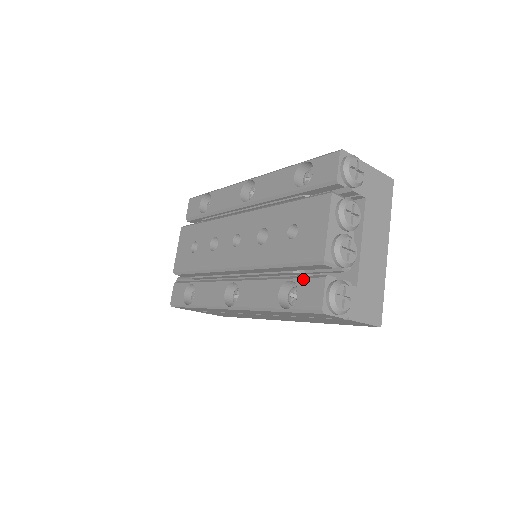
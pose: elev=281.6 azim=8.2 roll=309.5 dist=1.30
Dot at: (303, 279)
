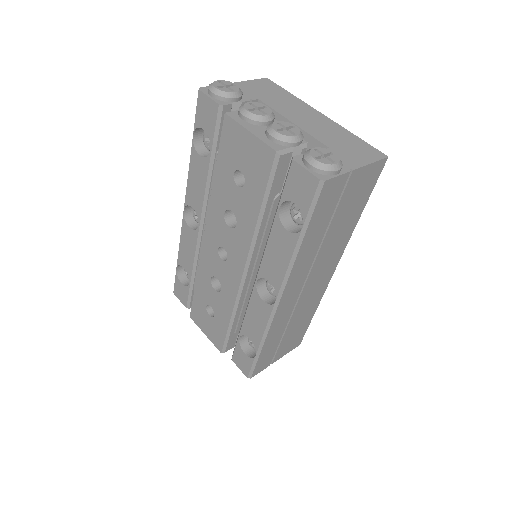
Dot at: (284, 189)
